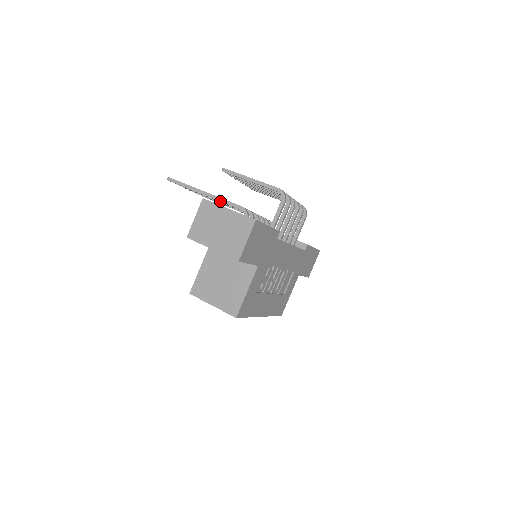
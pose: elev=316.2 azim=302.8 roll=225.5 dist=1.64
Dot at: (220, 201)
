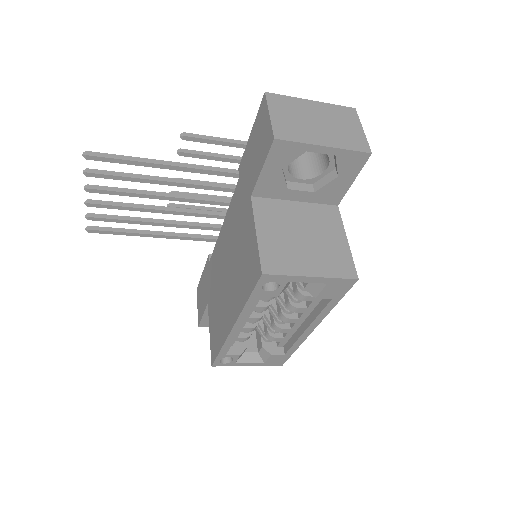
Dot at: (201, 169)
